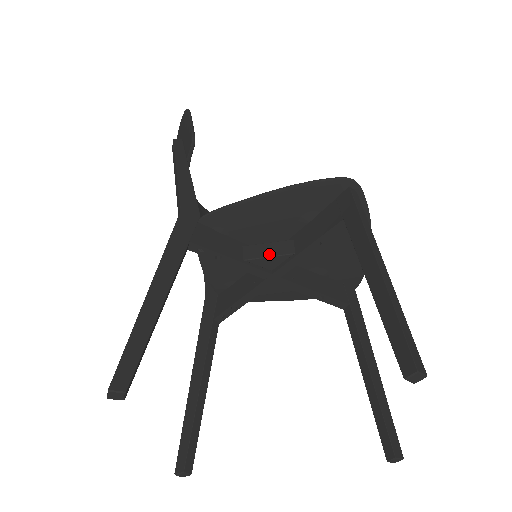
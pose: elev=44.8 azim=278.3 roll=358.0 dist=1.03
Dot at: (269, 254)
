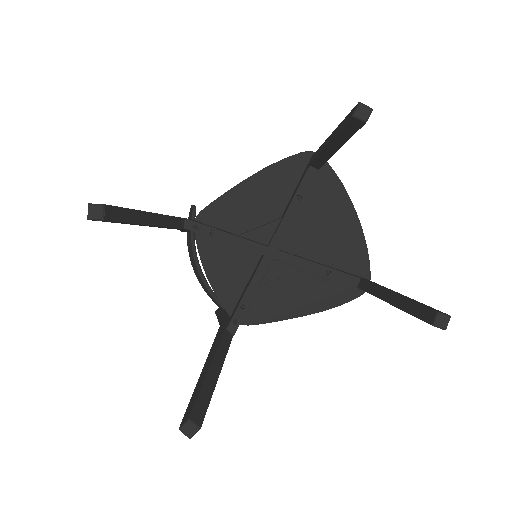
Dot at: (260, 226)
